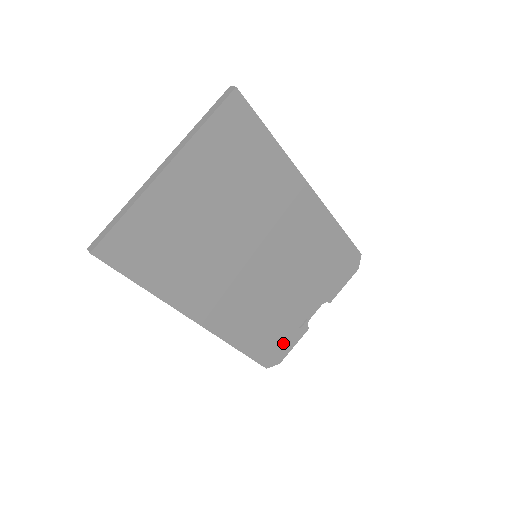
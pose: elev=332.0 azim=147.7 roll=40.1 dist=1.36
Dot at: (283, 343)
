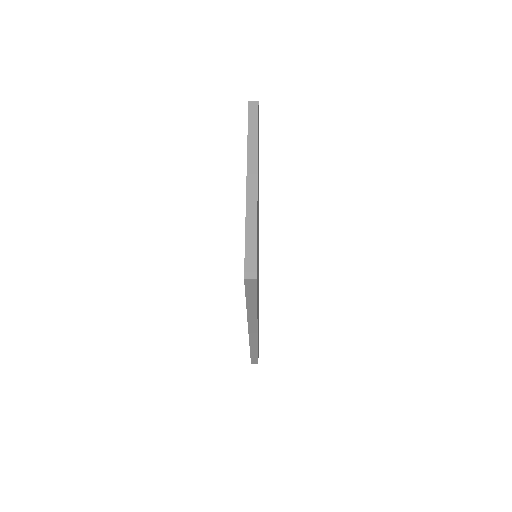
Dot at: occluded
